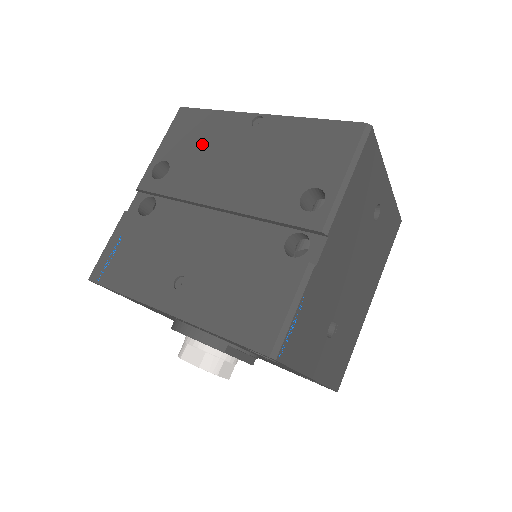
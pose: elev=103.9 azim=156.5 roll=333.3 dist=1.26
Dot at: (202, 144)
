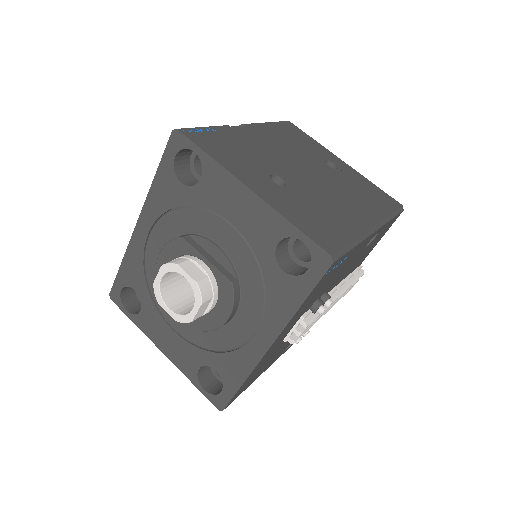
Dot at: occluded
